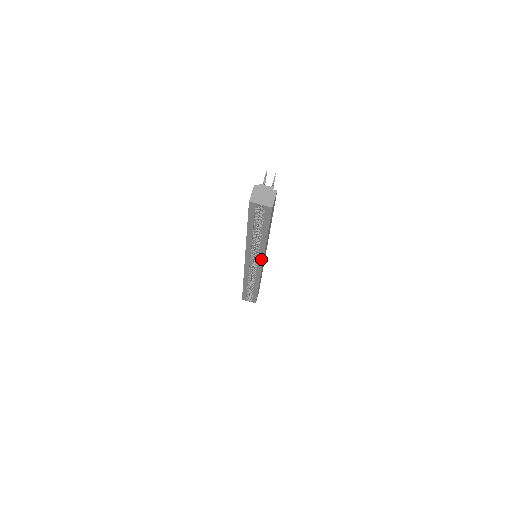
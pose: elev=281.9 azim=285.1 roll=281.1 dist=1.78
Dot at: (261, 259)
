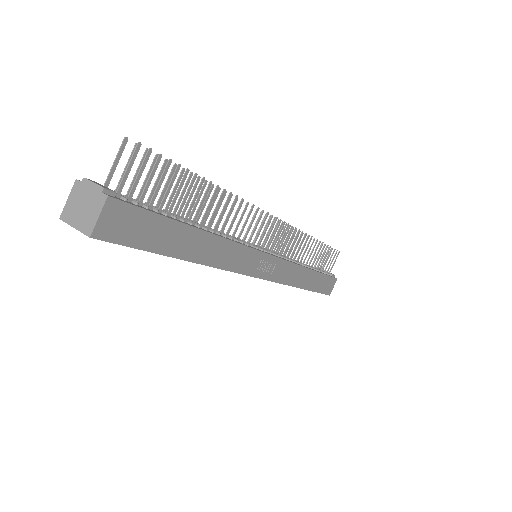
Dot at: (239, 272)
